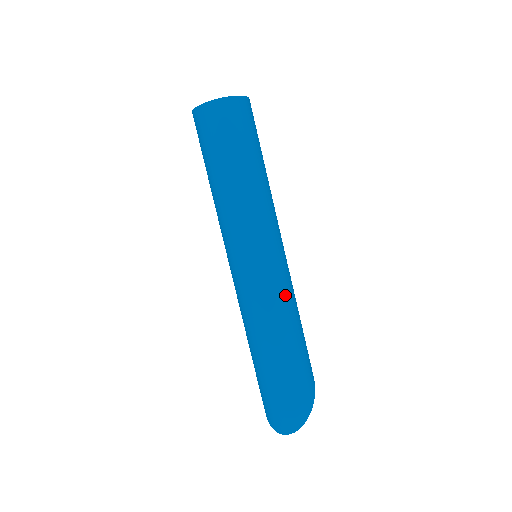
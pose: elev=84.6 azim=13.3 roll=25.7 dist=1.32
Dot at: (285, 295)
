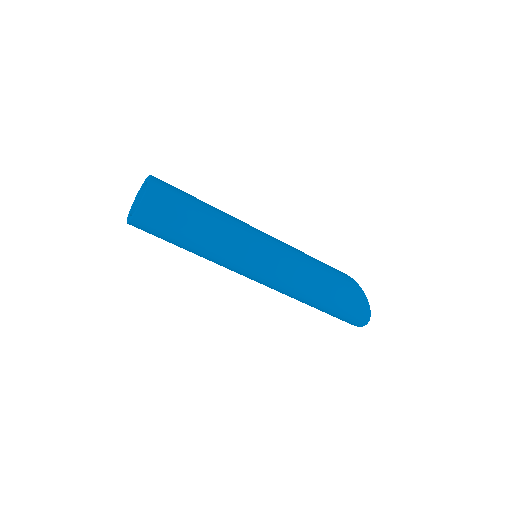
Dot at: (296, 268)
